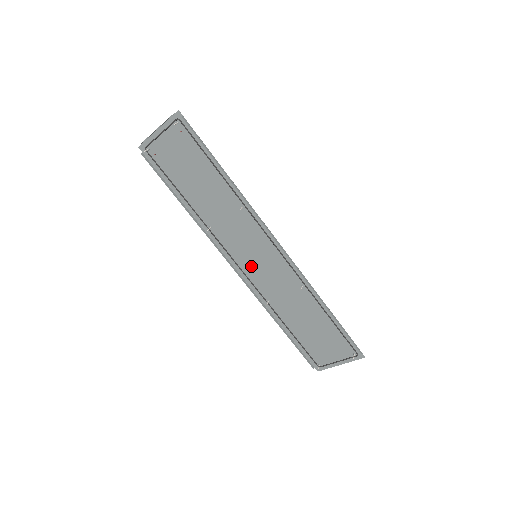
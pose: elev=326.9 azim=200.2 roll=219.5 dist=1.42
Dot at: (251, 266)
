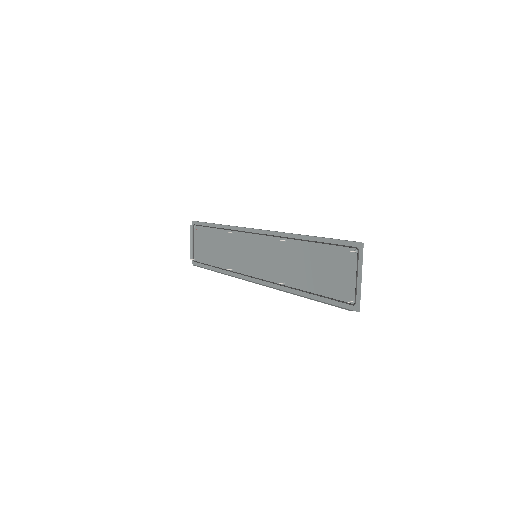
Dot at: (259, 268)
